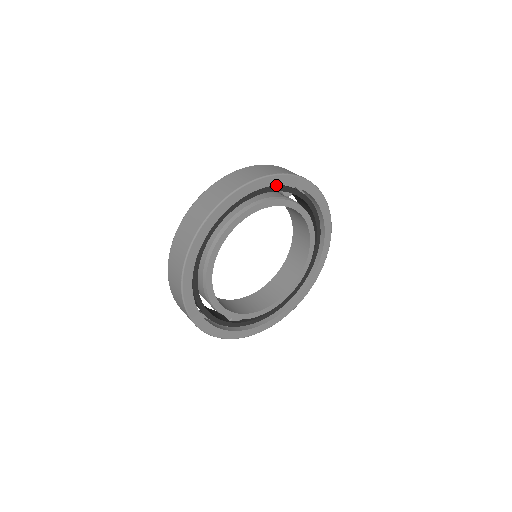
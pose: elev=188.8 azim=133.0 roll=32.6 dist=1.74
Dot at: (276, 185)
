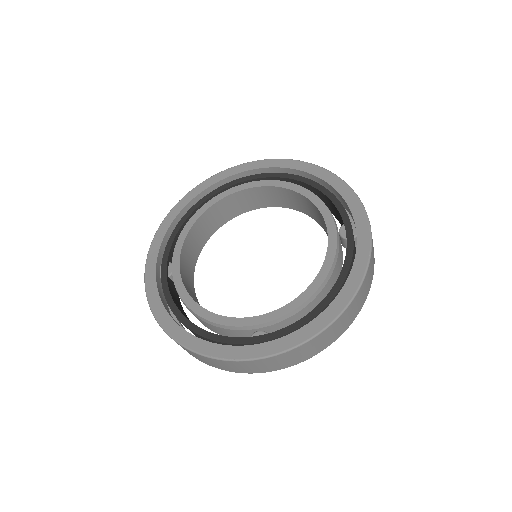
Dot at: (227, 185)
